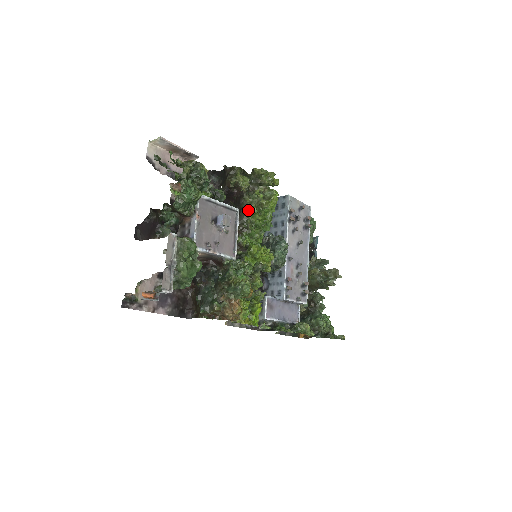
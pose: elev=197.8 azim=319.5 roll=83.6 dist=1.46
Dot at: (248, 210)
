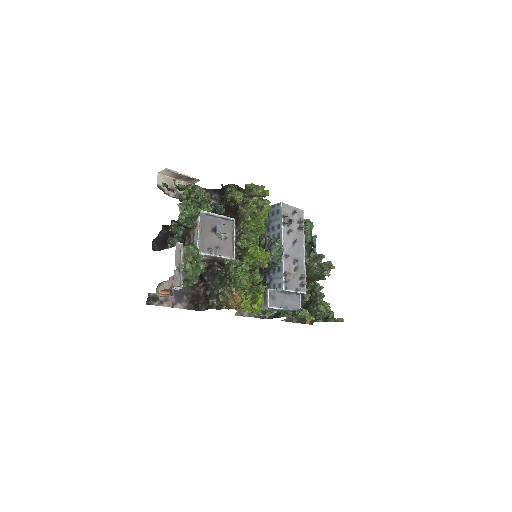
Dot at: (243, 219)
